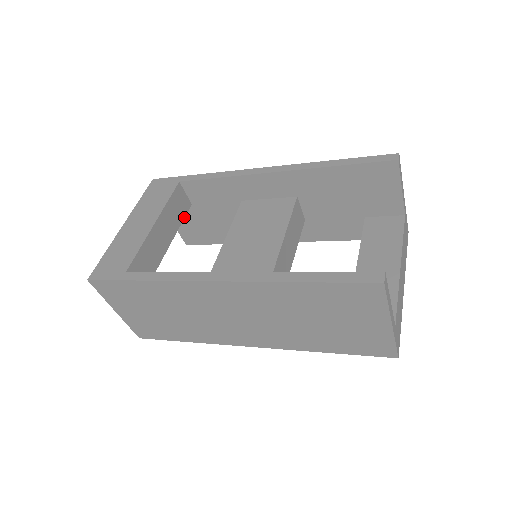
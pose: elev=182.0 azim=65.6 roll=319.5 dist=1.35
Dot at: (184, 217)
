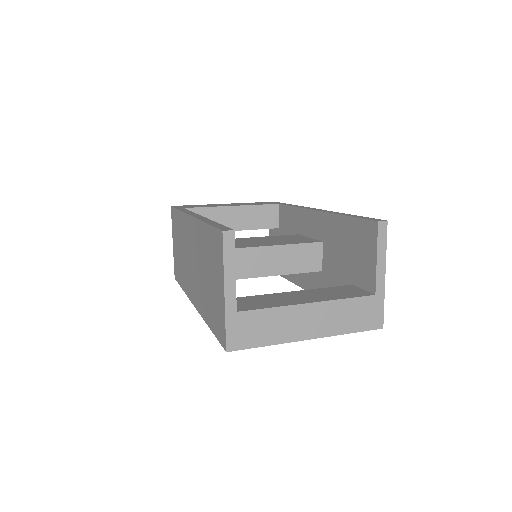
Dot at: (264, 228)
